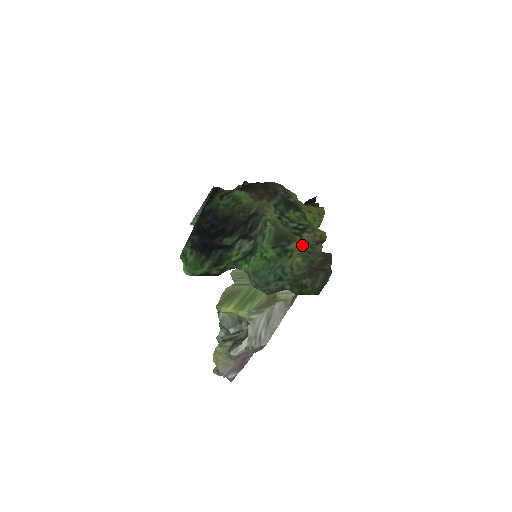
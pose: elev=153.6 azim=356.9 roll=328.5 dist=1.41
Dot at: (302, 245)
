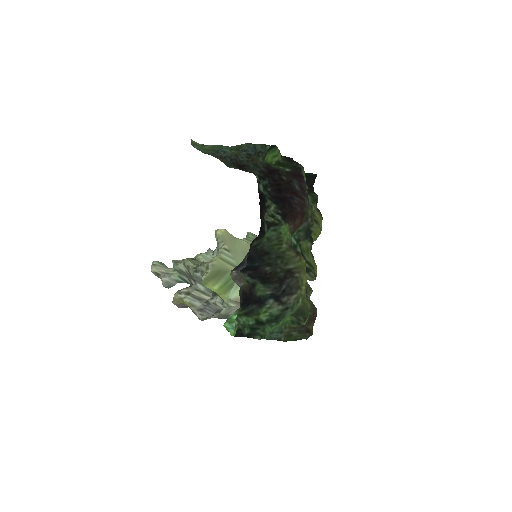
Dot at: occluded
